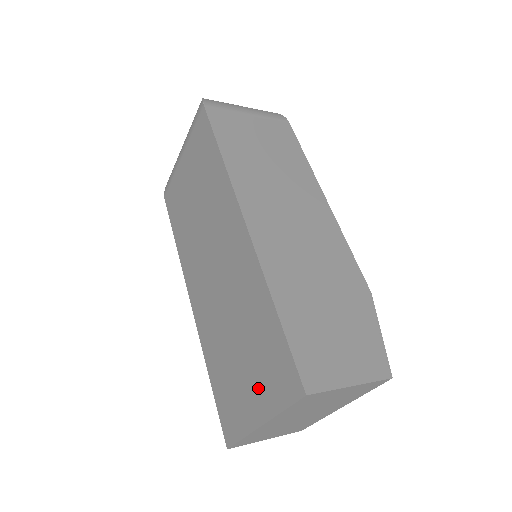
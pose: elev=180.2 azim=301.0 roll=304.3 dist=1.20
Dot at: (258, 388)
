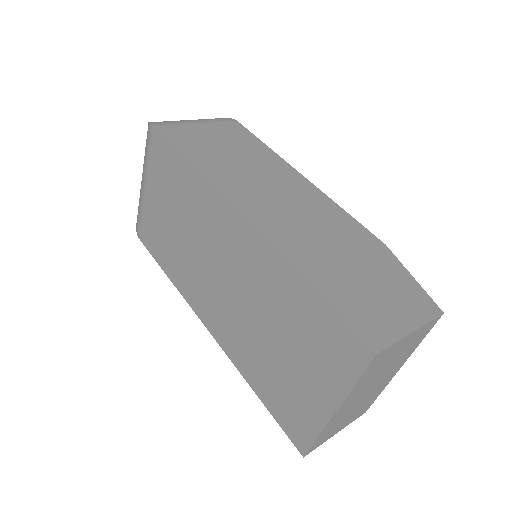
Dot at: (317, 375)
